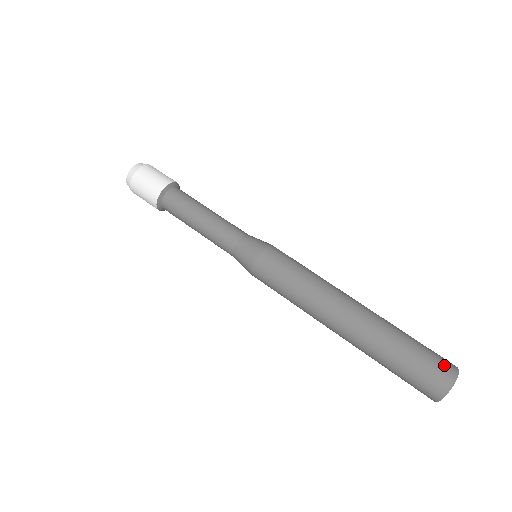
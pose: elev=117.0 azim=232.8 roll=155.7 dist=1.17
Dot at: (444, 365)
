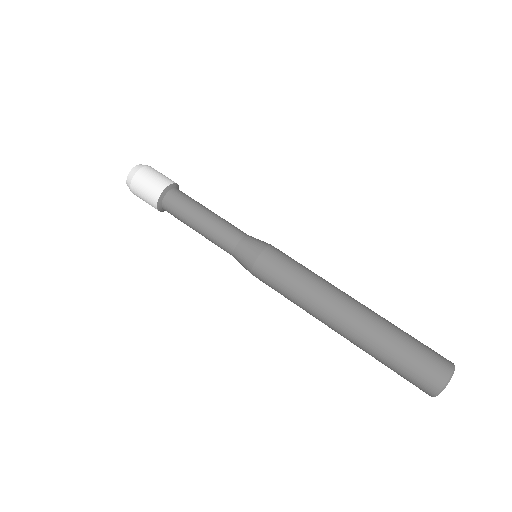
Dot at: (436, 370)
